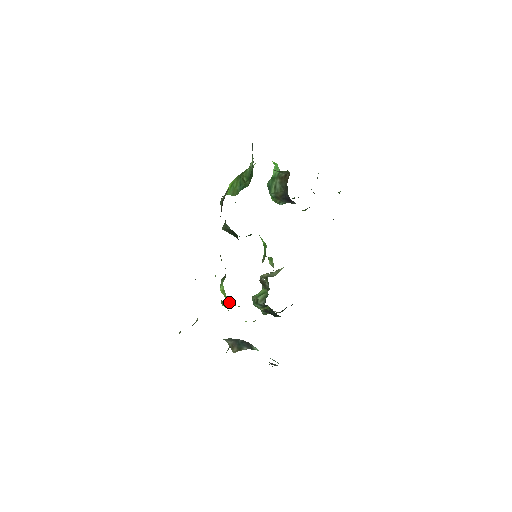
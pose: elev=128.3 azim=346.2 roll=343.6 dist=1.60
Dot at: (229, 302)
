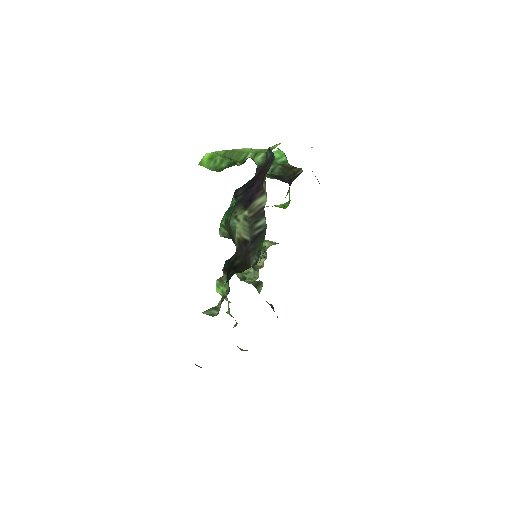
Dot at: occluded
